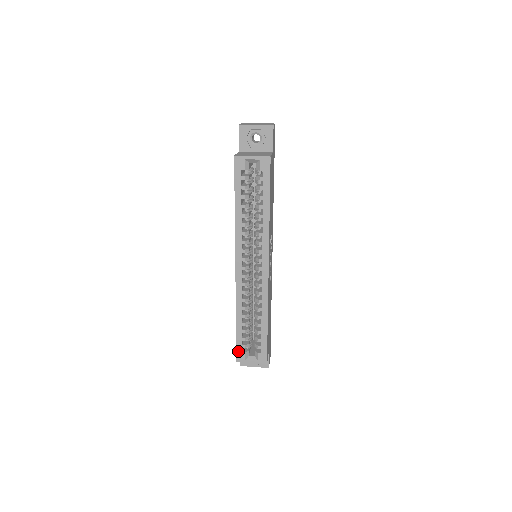
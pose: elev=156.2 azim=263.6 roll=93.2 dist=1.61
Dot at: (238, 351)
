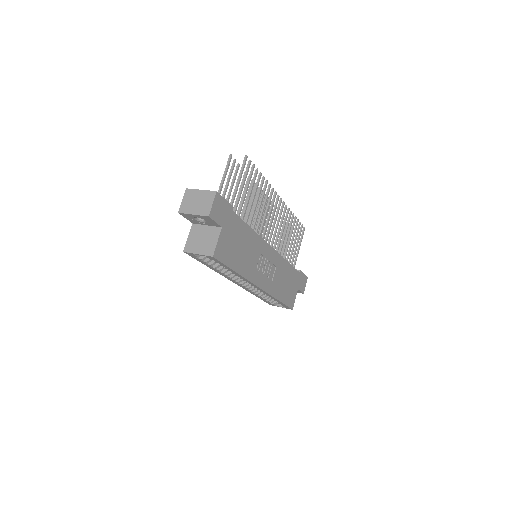
Dot at: (268, 303)
